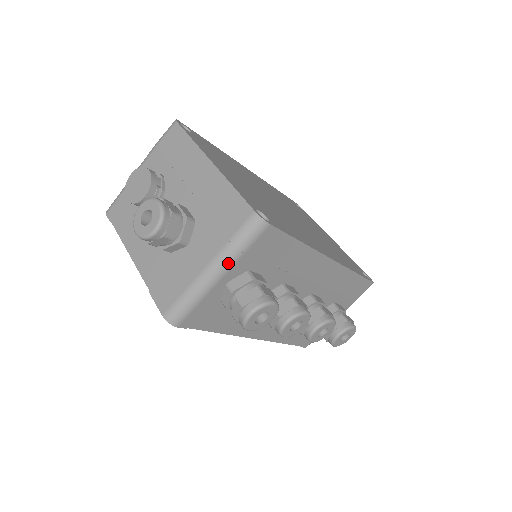
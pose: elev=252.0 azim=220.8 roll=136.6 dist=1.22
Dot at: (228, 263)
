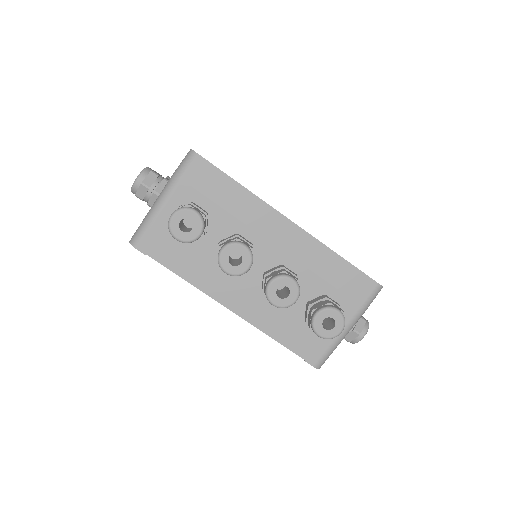
Dot at: (170, 188)
